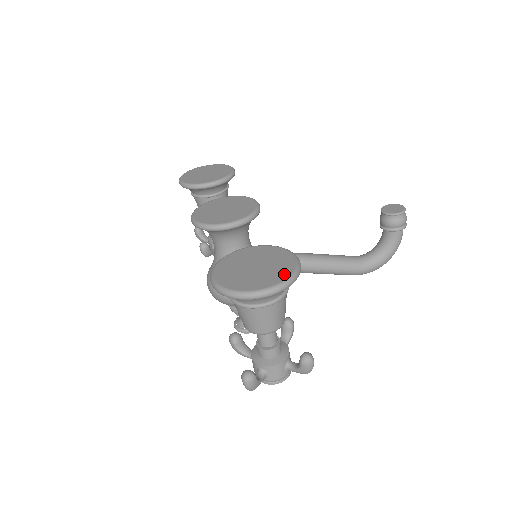
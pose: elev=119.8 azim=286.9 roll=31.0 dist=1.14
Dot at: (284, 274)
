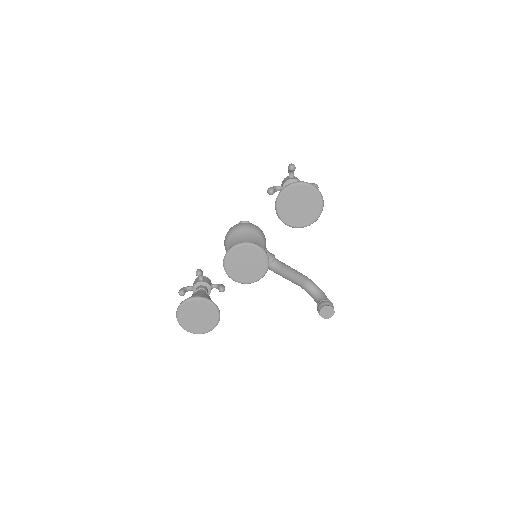
Dot at: (199, 331)
